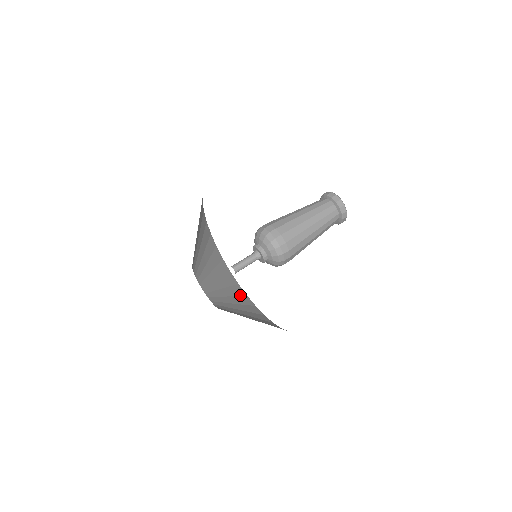
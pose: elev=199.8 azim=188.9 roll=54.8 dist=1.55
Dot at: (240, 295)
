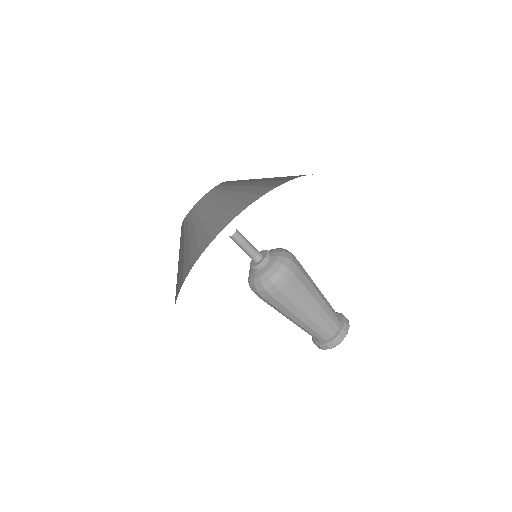
Dot at: occluded
